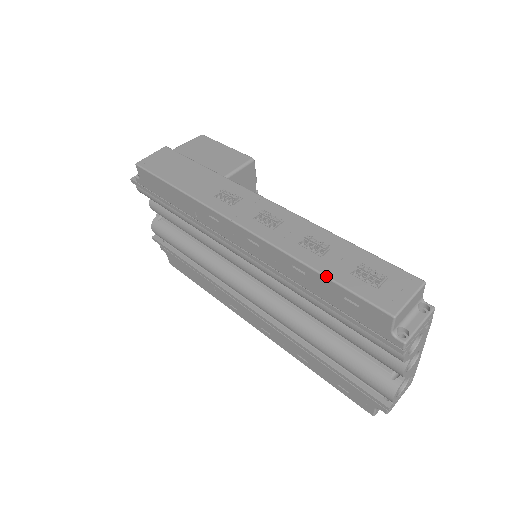
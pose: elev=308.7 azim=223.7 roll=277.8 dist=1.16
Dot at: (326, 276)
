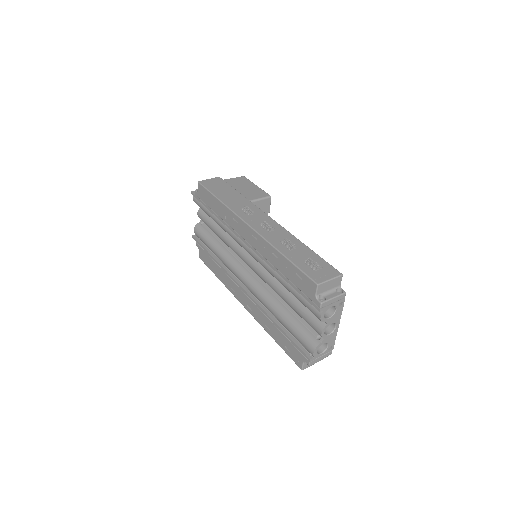
Dot at: (289, 259)
